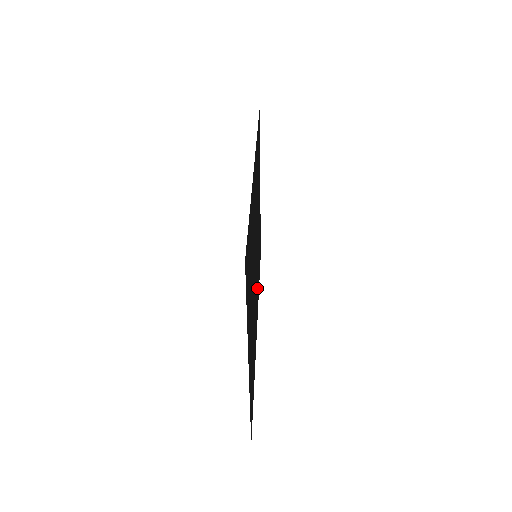
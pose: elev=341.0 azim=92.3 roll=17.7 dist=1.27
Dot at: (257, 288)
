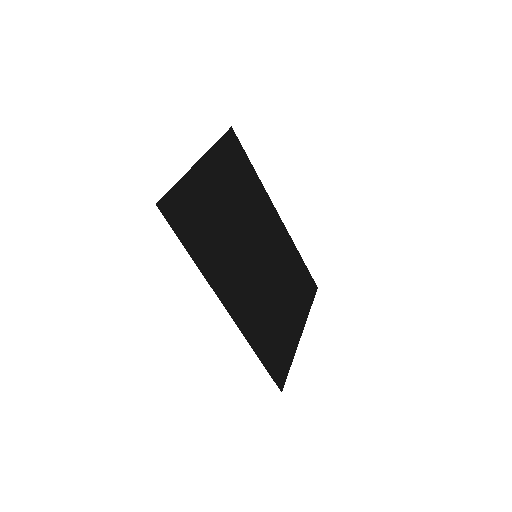
Dot at: (248, 303)
